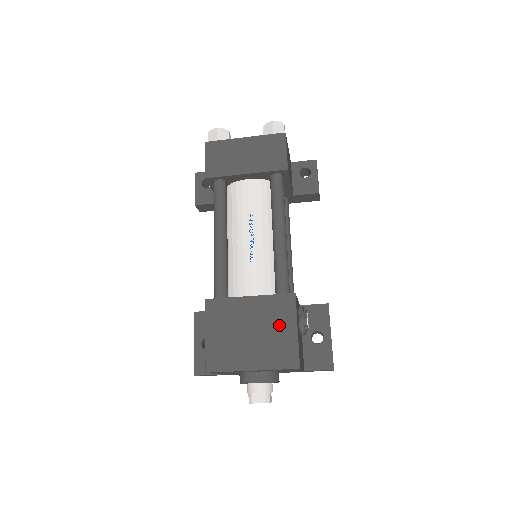
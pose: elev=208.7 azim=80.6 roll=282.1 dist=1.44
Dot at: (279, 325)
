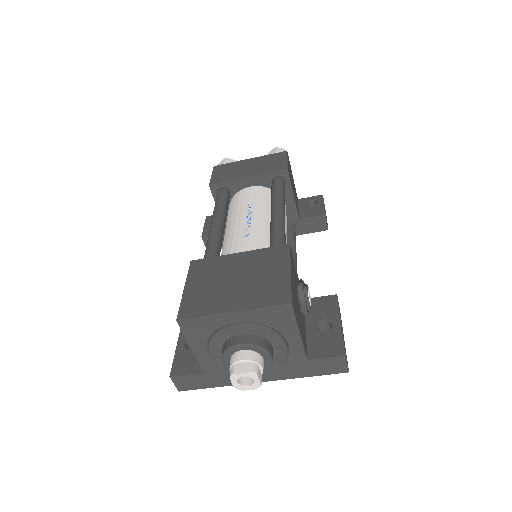
Dot at: (269, 270)
